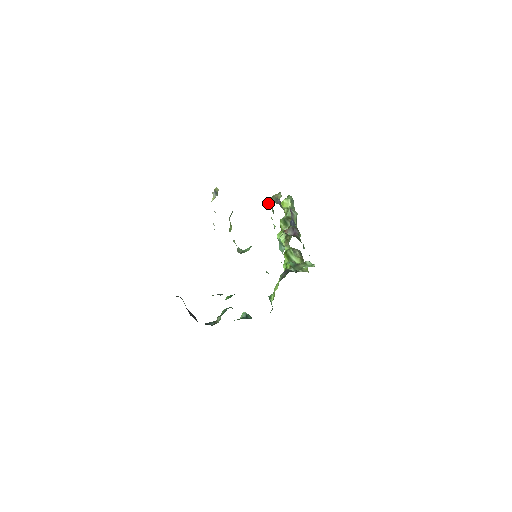
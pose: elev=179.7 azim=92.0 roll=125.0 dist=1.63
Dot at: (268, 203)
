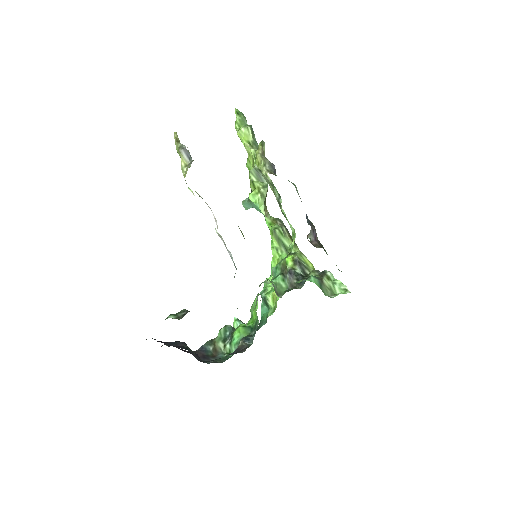
Dot at: (262, 172)
